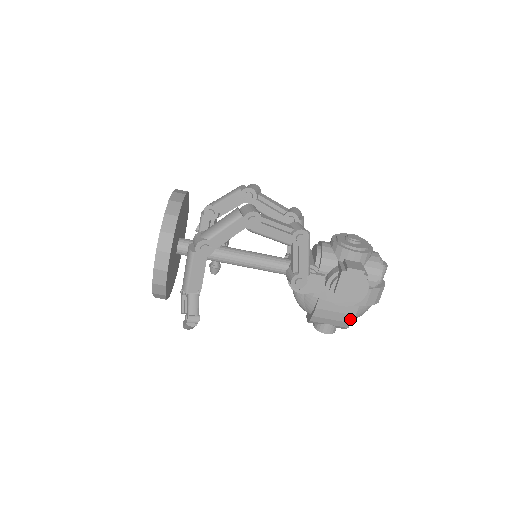
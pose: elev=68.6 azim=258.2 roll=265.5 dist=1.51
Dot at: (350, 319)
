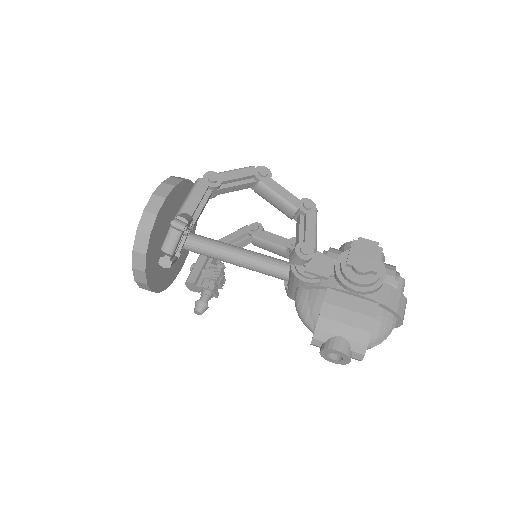
Dot at: (369, 325)
